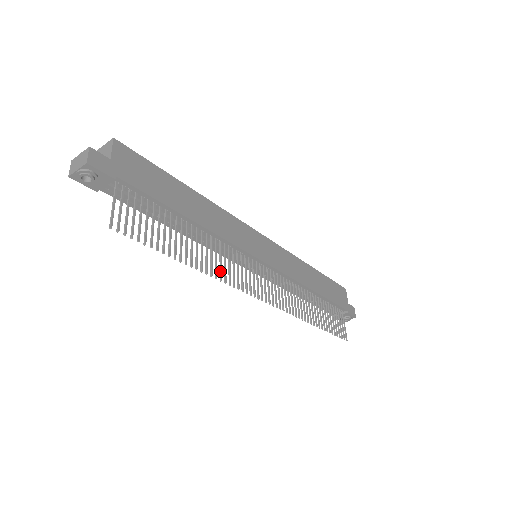
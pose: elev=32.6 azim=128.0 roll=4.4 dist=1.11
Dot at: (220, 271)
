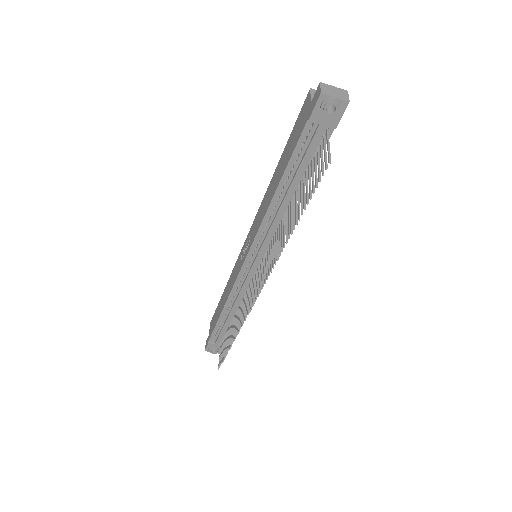
Dot at: (278, 252)
